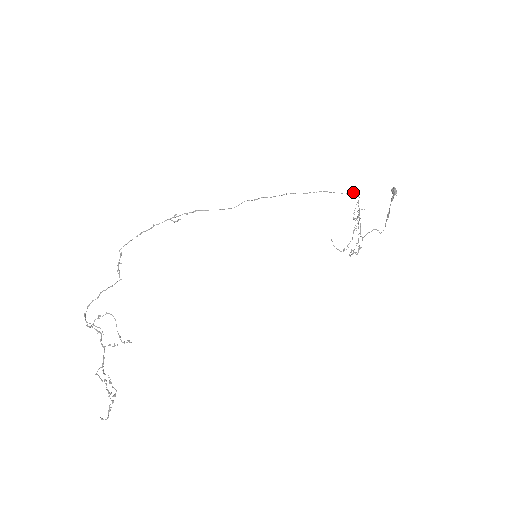
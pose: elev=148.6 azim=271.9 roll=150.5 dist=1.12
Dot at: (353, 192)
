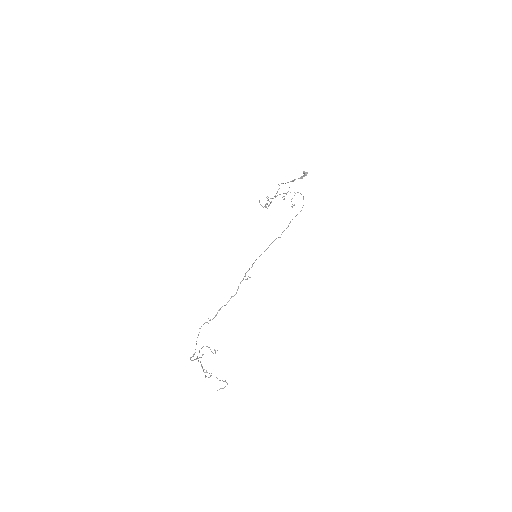
Dot at: occluded
